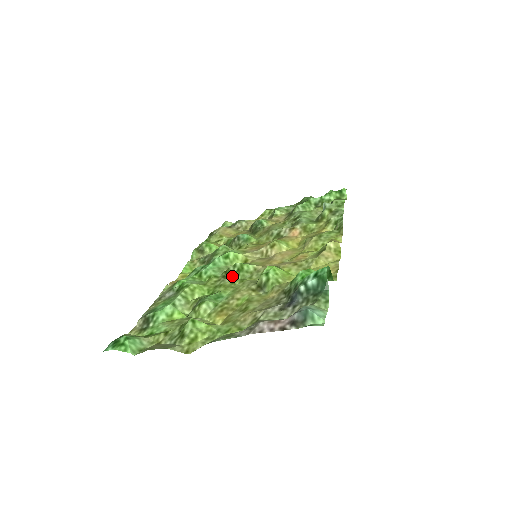
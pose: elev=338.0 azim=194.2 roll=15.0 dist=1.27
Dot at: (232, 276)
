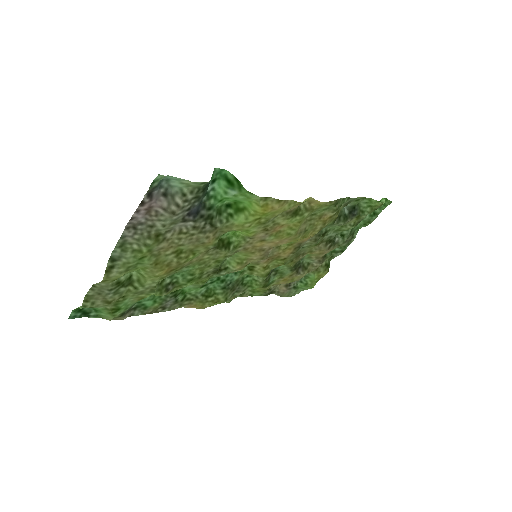
Dot at: (218, 267)
